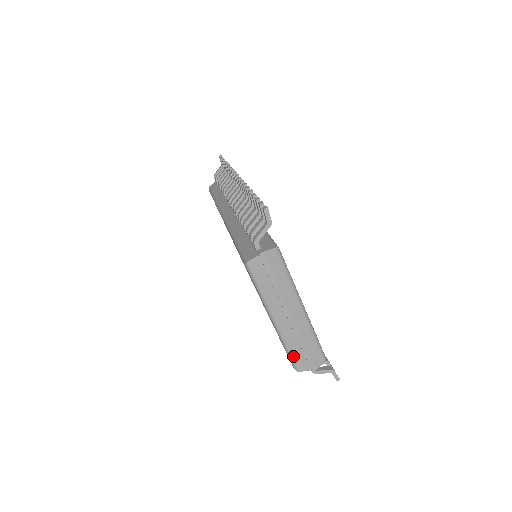
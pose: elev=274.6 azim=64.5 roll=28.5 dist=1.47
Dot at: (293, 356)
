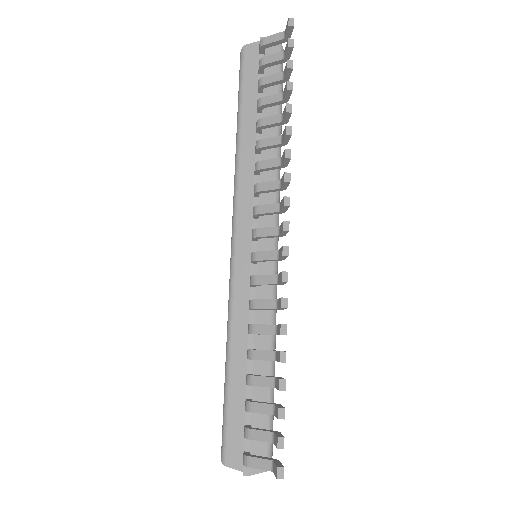
Dot at: occluded
